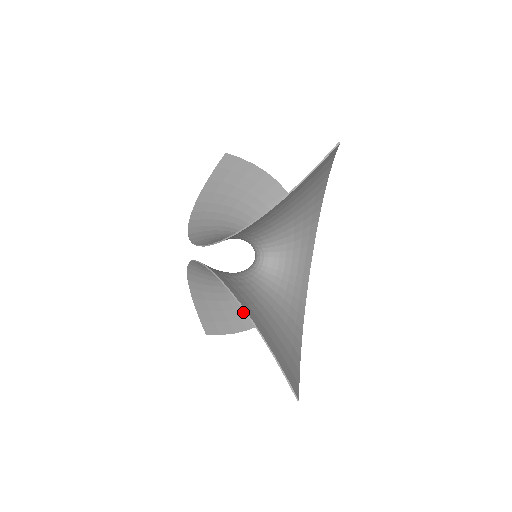
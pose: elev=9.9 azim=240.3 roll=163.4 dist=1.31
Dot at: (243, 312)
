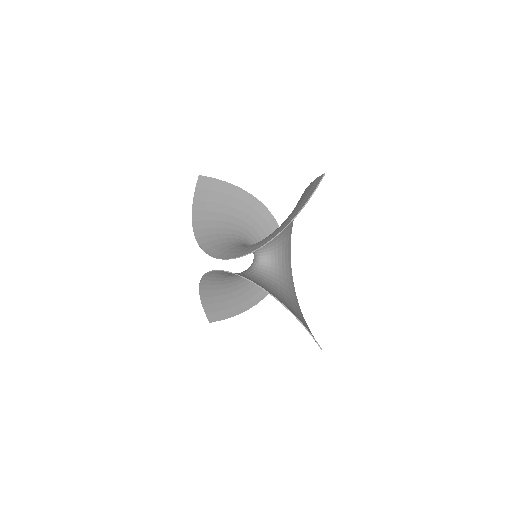
Dot at: (242, 299)
